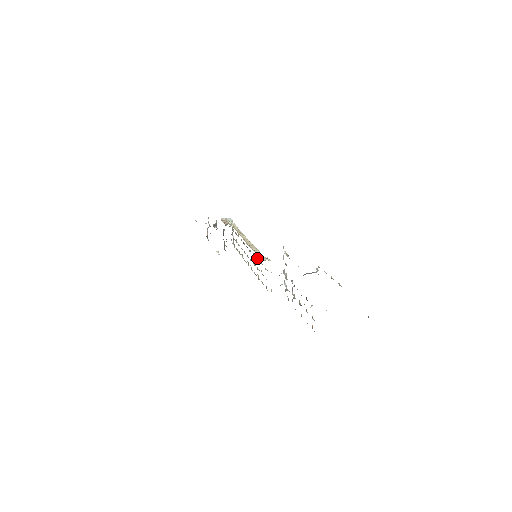
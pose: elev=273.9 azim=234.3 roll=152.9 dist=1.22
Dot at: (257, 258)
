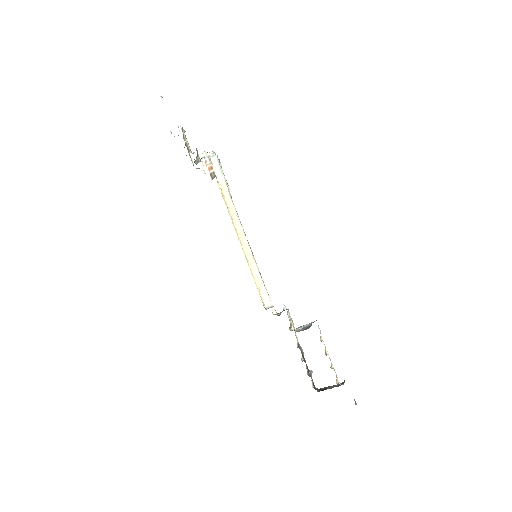
Dot at: occluded
